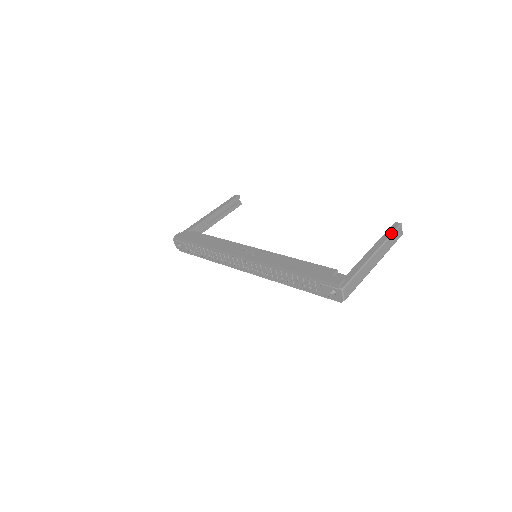
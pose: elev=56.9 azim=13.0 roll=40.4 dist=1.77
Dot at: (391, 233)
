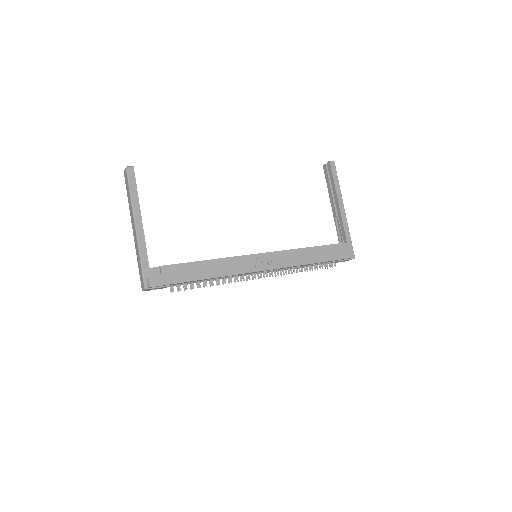
Dot at: occluded
